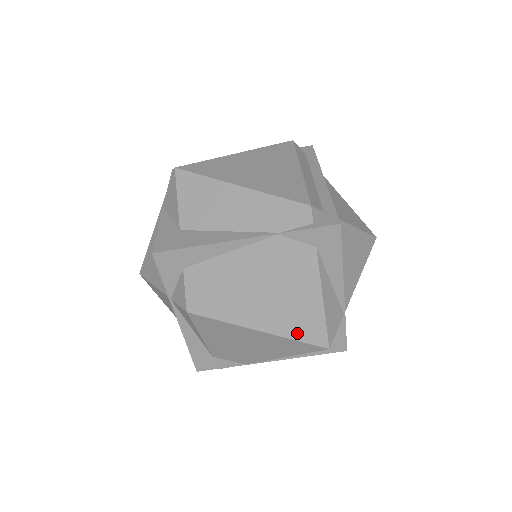
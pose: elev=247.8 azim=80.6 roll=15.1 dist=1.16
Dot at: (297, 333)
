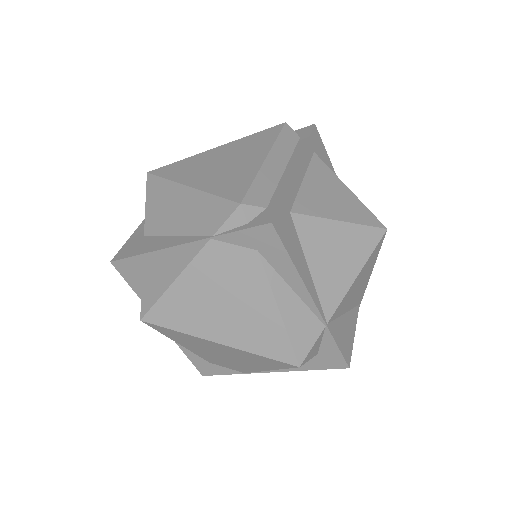
Dot at: (257, 347)
